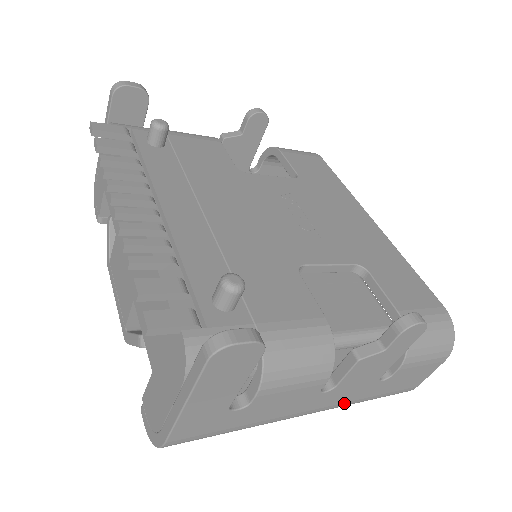
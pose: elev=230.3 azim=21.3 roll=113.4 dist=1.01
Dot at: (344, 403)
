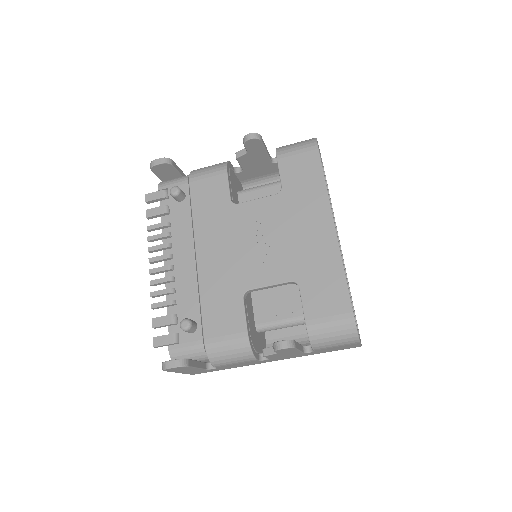
Dot at: occluded
